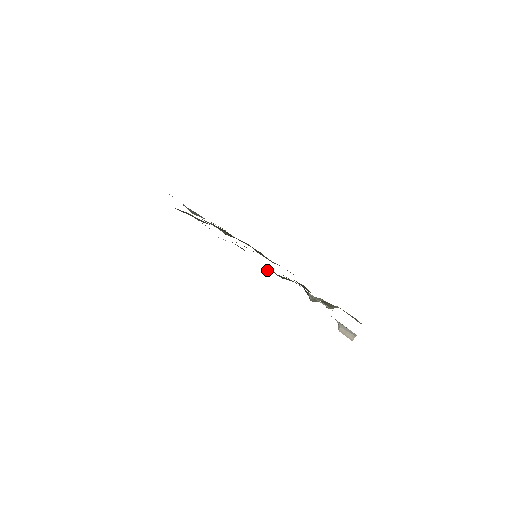
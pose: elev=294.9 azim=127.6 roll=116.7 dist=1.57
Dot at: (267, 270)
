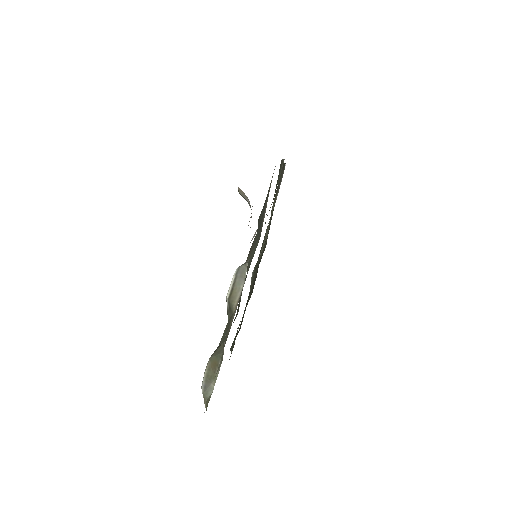
Dot at: (262, 212)
